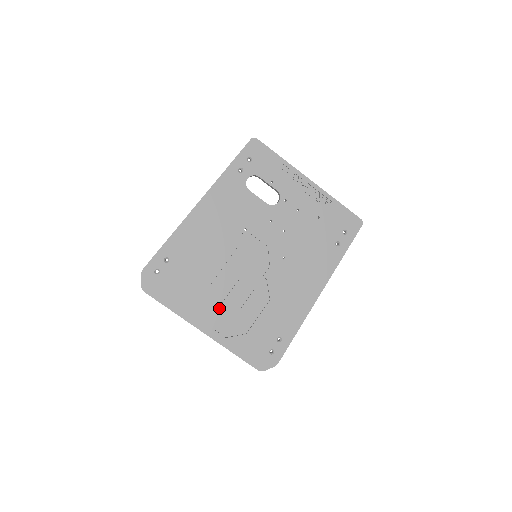
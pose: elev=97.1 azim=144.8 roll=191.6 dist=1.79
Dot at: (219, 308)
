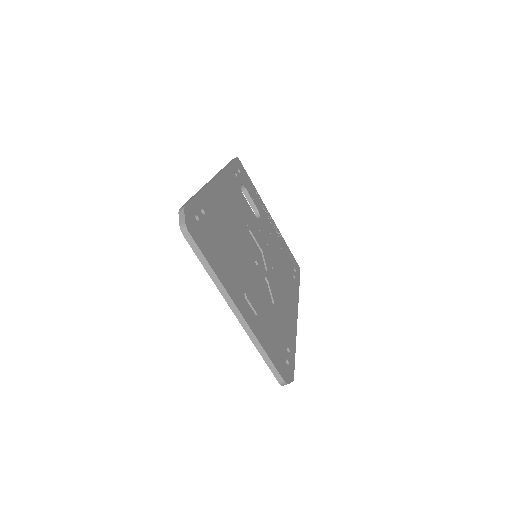
Dot at: (247, 291)
